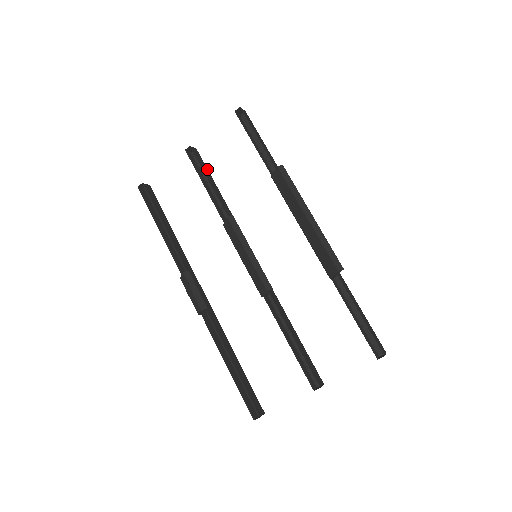
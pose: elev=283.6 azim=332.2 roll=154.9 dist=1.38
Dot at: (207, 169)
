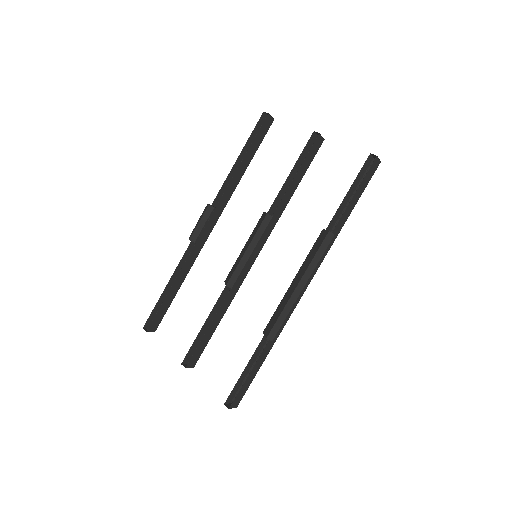
Dot at: occluded
